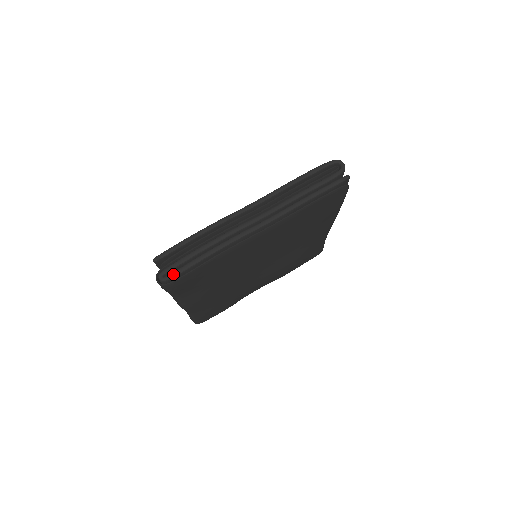
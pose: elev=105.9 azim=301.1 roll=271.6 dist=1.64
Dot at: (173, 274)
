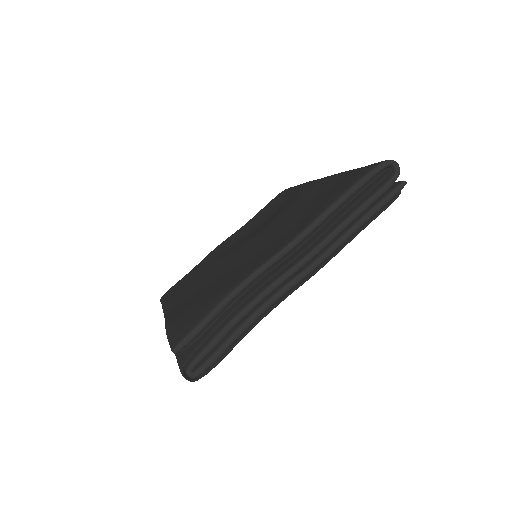
Dot at: (206, 365)
